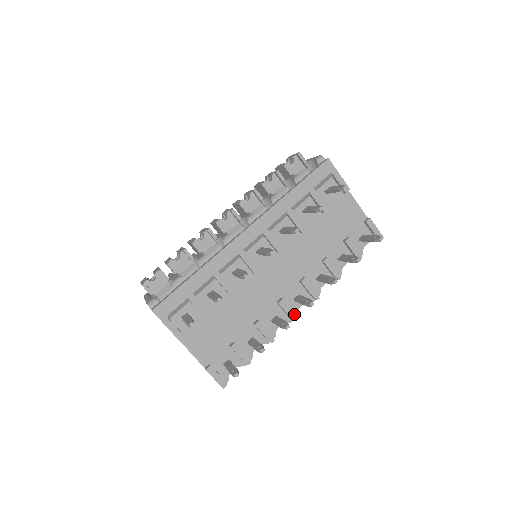
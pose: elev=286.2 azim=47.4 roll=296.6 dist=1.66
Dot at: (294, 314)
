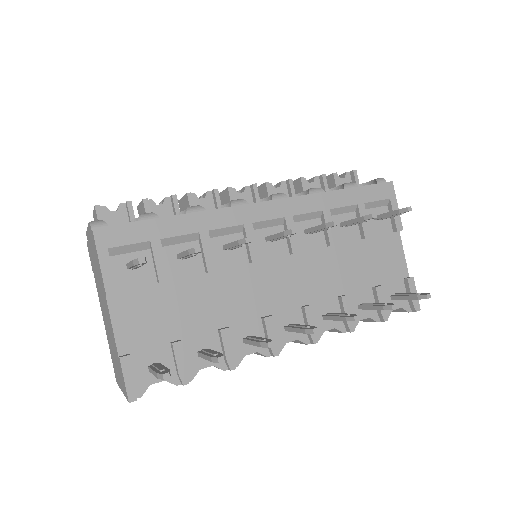
Dot at: (277, 345)
